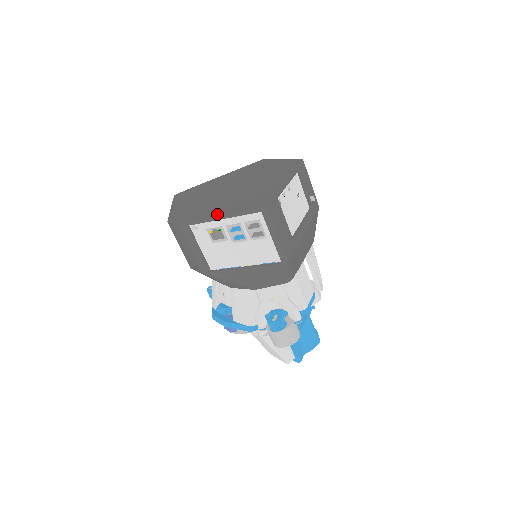
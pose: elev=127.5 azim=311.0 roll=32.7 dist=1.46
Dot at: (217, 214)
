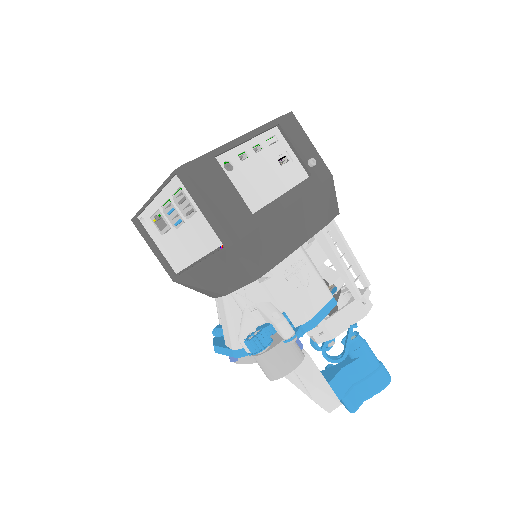
Dot at: occluded
